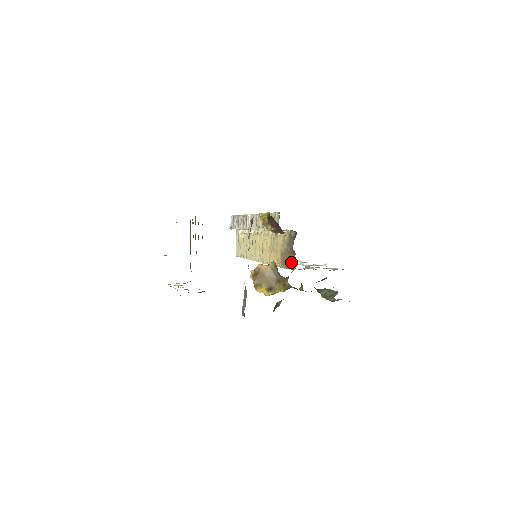
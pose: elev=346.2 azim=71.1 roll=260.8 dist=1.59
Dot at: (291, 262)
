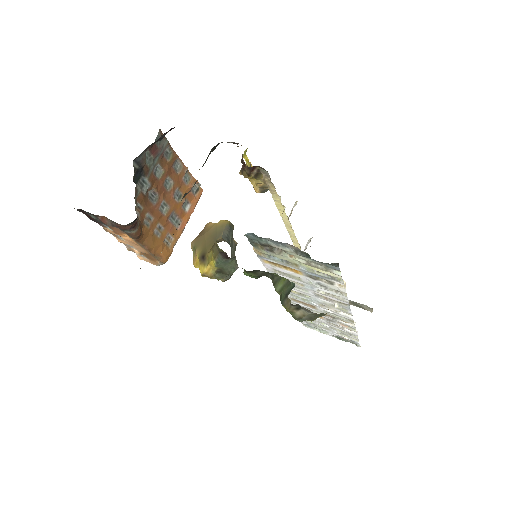
Dot at: occluded
